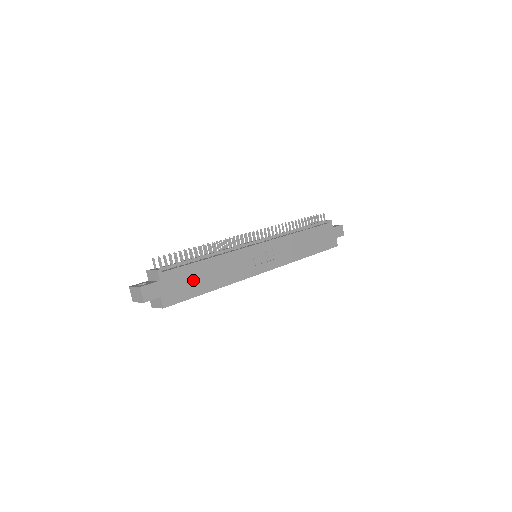
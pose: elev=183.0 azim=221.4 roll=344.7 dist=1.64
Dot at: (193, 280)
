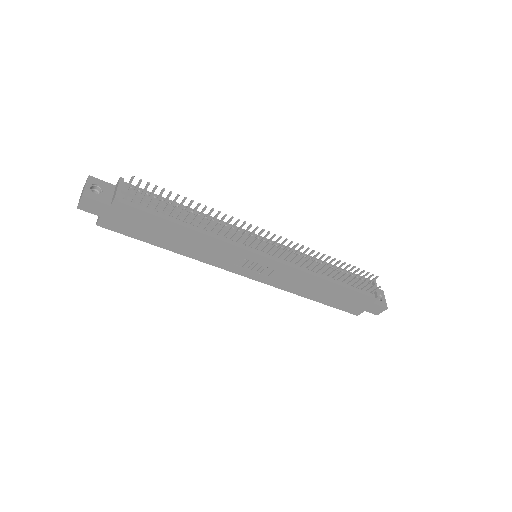
Dot at: (151, 229)
